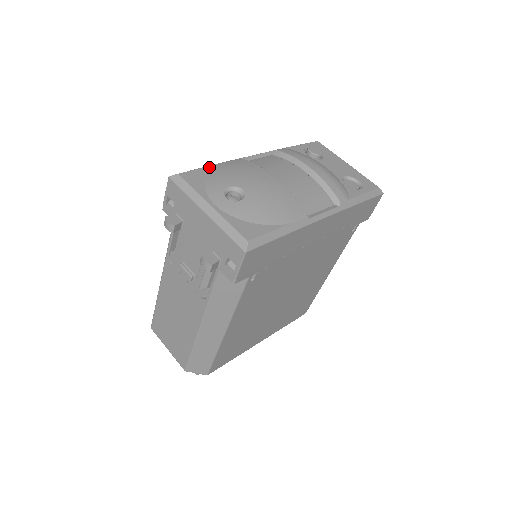
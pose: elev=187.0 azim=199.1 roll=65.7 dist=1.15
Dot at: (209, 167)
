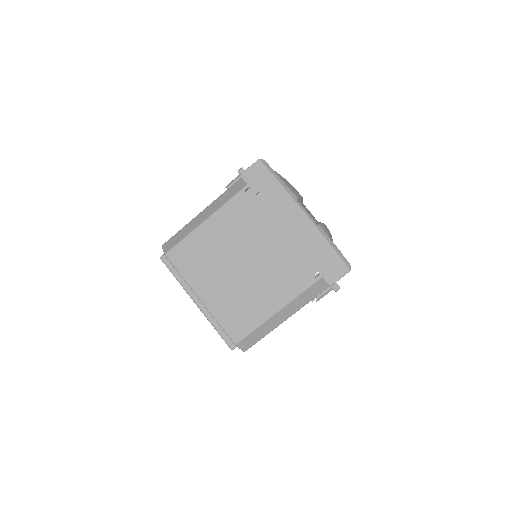
Dot at: occluded
